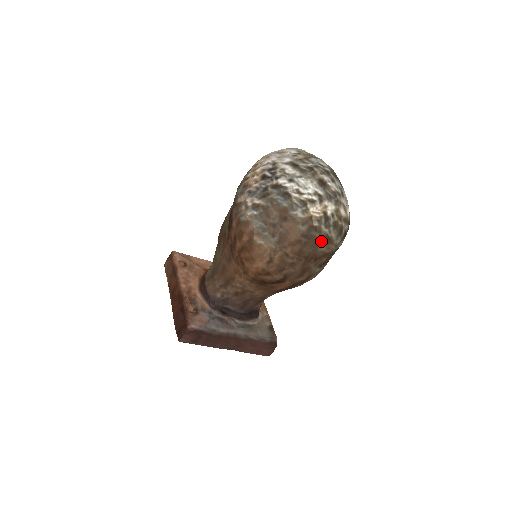
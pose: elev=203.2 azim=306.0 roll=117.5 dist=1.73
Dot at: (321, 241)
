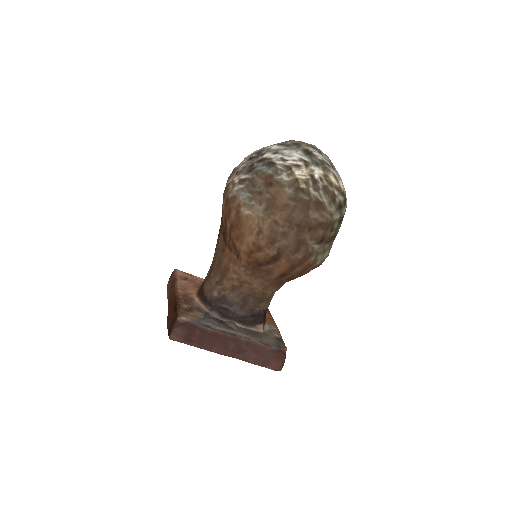
Dot at: (311, 205)
